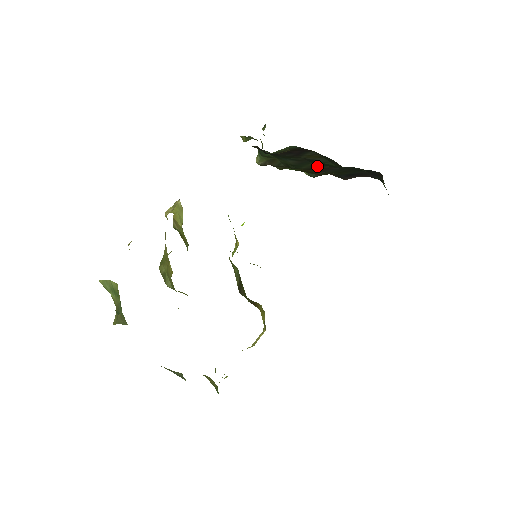
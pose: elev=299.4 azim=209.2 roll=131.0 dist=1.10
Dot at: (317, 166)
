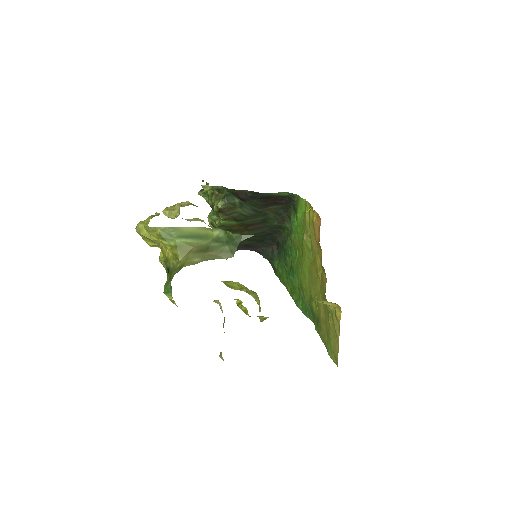
Dot at: (257, 223)
